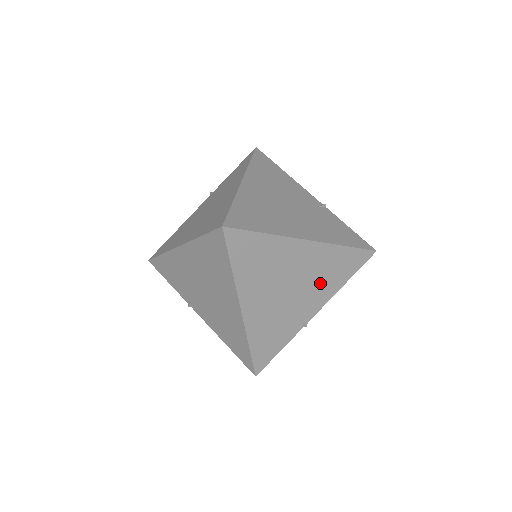
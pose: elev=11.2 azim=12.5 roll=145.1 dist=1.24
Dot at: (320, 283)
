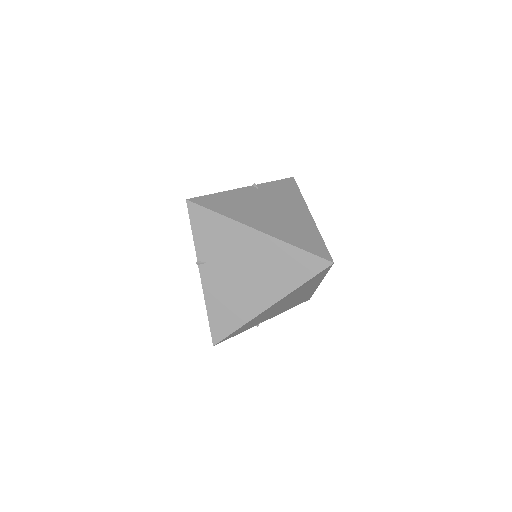
Dot at: occluded
